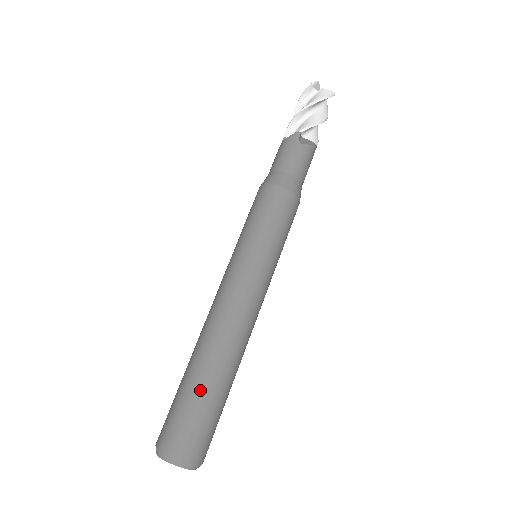
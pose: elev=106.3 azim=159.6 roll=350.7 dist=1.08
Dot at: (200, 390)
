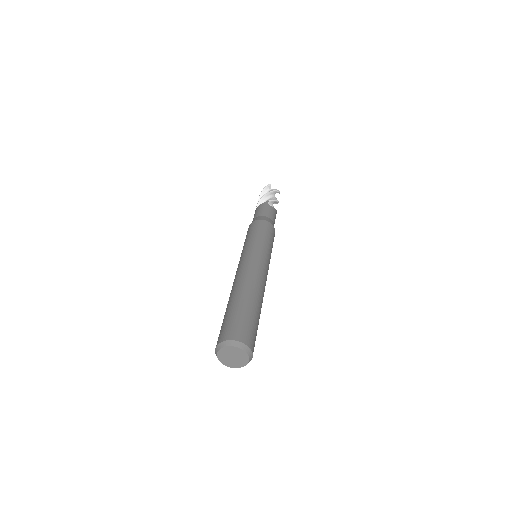
Dot at: (245, 307)
